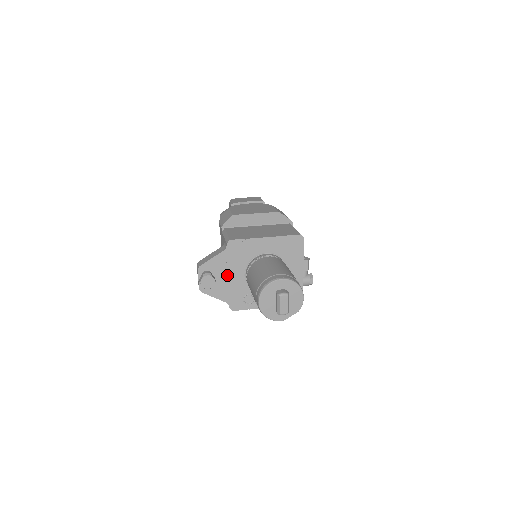
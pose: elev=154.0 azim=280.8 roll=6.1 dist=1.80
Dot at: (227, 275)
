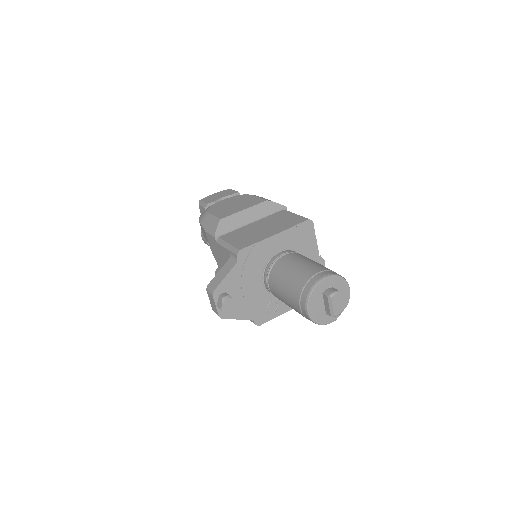
Dot at: (245, 290)
